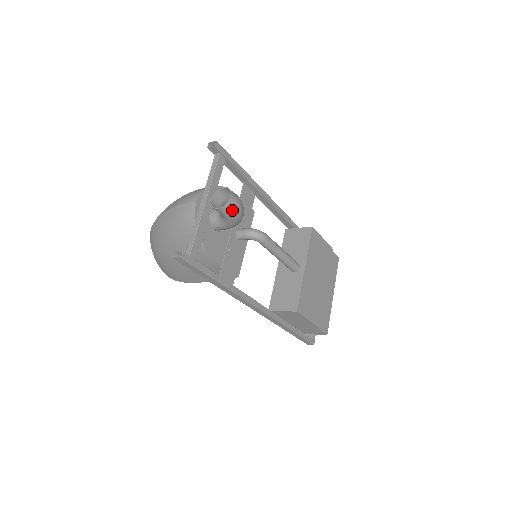
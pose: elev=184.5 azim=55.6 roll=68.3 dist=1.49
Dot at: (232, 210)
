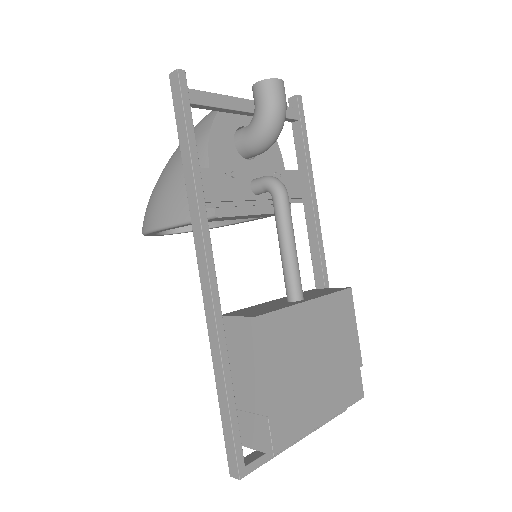
Dot at: (270, 94)
